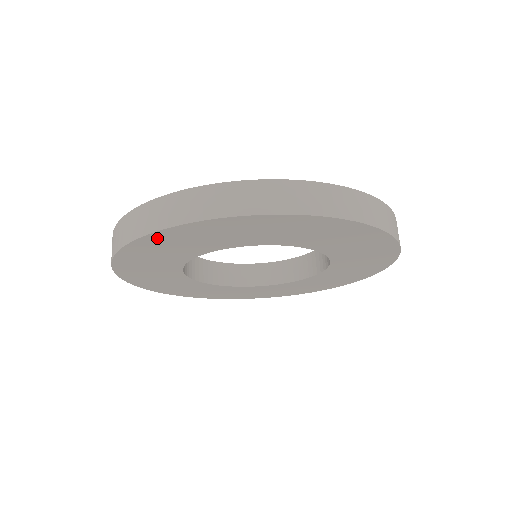
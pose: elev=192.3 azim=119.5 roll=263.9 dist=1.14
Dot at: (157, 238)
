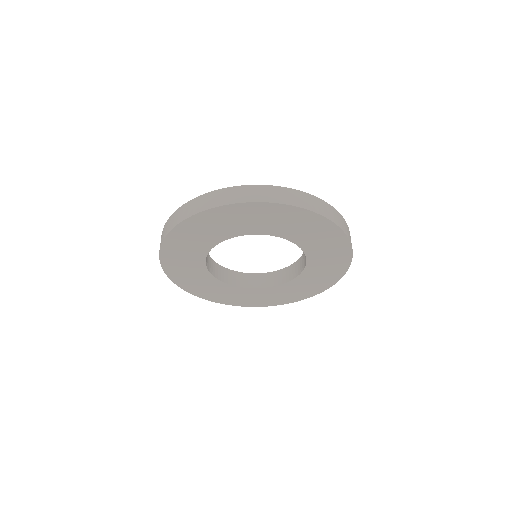
Dot at: (171, 242)
